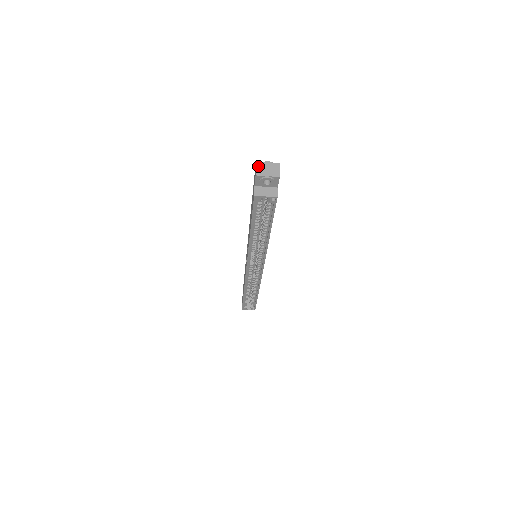
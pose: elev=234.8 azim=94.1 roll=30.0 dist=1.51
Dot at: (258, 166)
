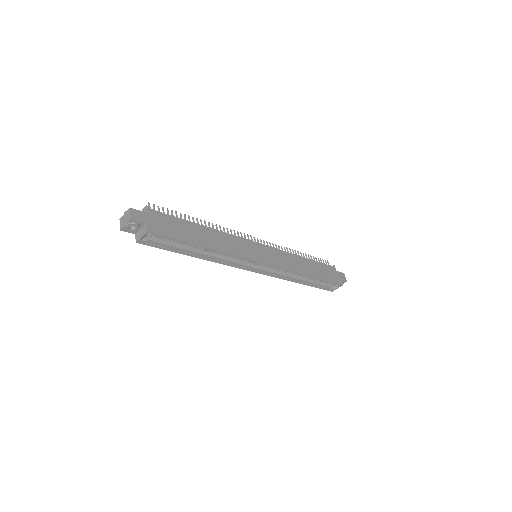
Dot at: (120, 222)
